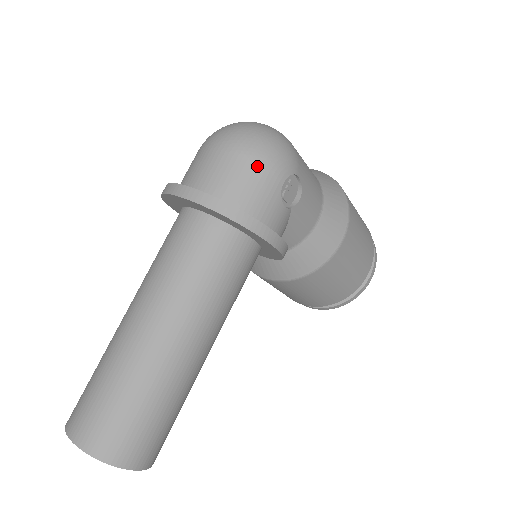
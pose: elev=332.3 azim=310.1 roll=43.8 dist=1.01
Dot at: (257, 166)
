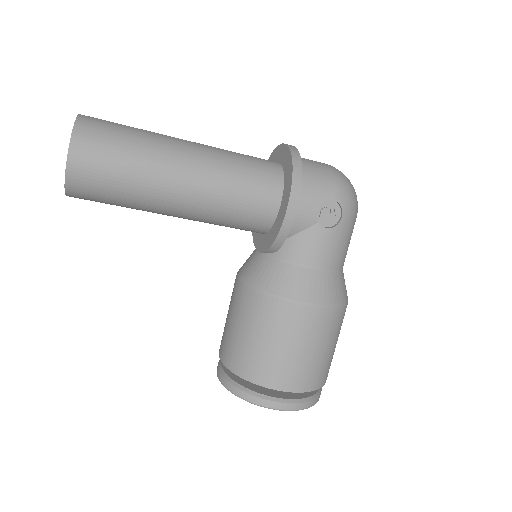
Dot at: (332, 177)
